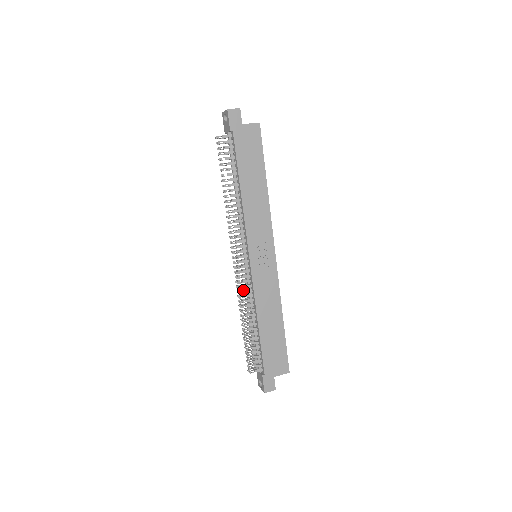
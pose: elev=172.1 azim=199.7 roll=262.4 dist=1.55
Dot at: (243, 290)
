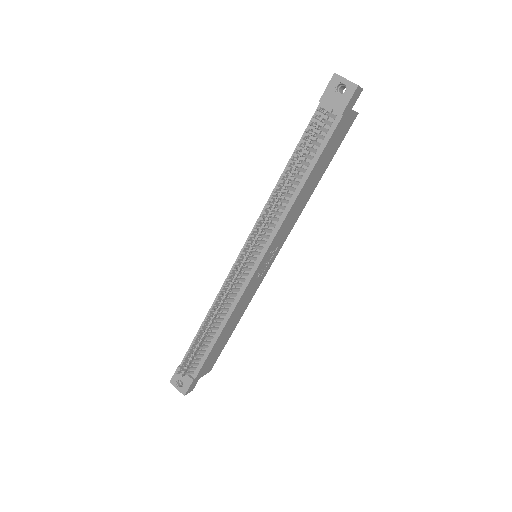
Dot at: (229, 294)
